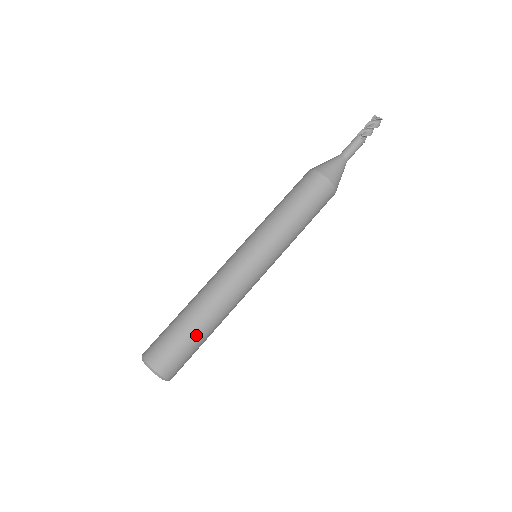
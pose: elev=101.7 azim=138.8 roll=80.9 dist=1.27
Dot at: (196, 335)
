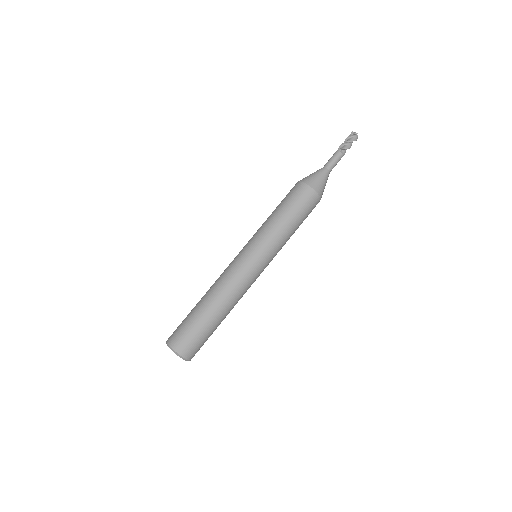
Dot at: (206, 321)
